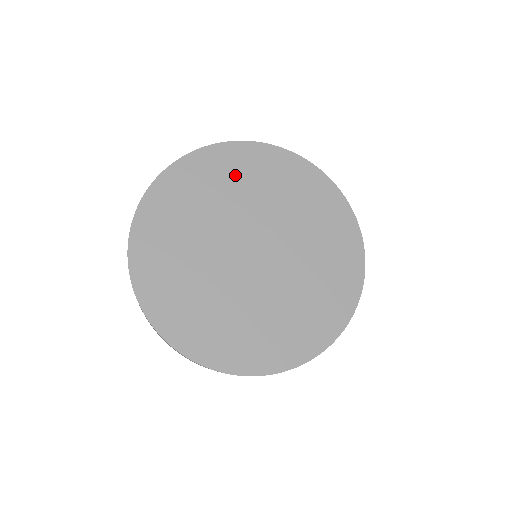
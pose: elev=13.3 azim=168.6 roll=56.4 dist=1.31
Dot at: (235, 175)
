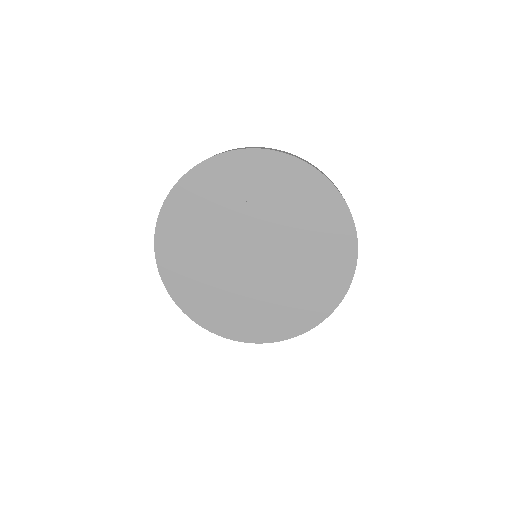
Dot at: (277, 187)
